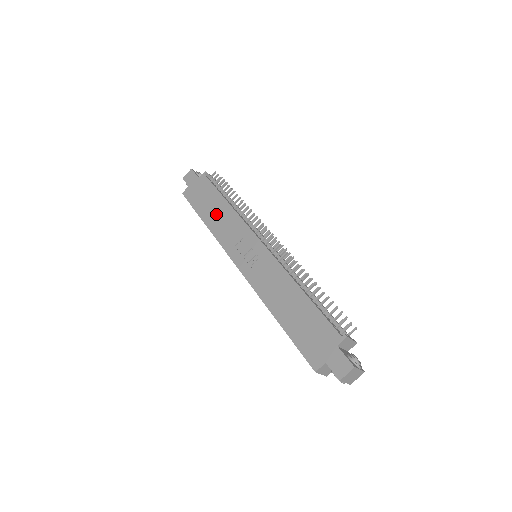
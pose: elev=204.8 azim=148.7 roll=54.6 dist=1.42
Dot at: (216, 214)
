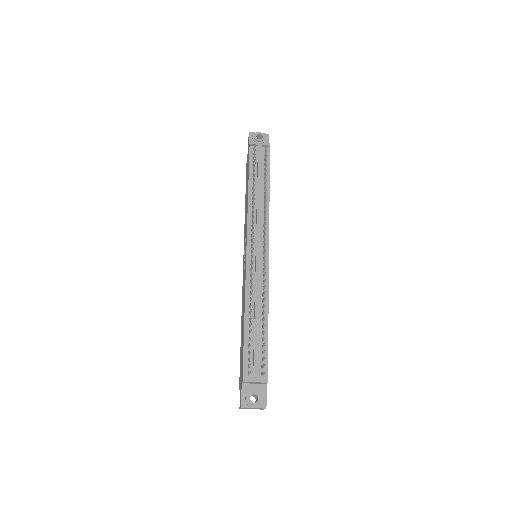
Dot at: (246, 199)
